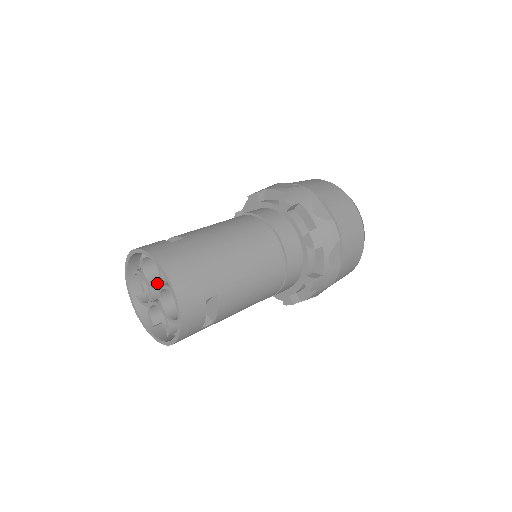
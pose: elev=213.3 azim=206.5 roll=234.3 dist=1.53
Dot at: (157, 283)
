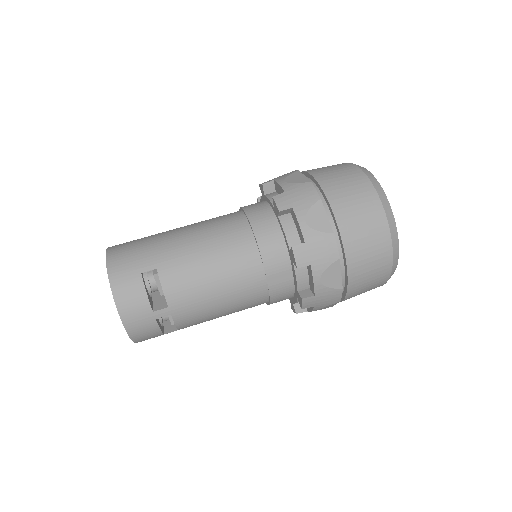
Dot at: occluded
